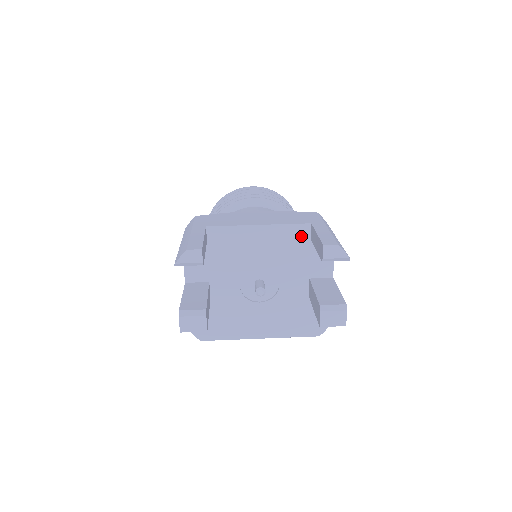
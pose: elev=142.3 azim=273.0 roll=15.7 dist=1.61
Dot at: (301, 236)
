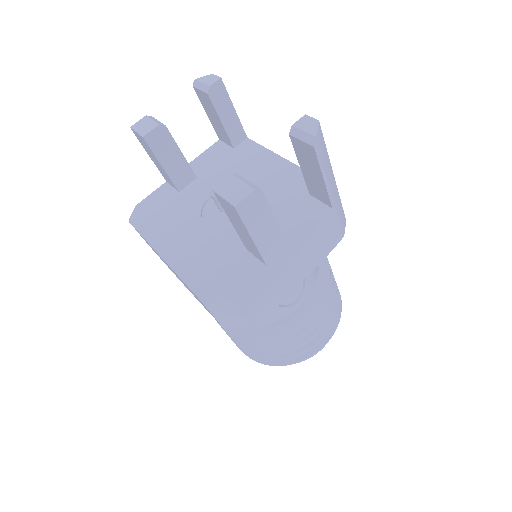
Dot at: (304, 187)
